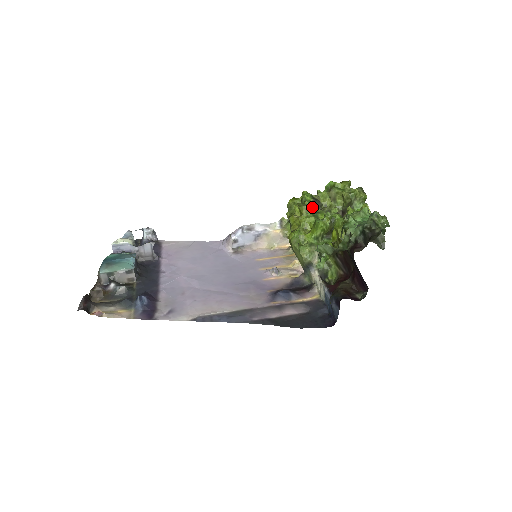
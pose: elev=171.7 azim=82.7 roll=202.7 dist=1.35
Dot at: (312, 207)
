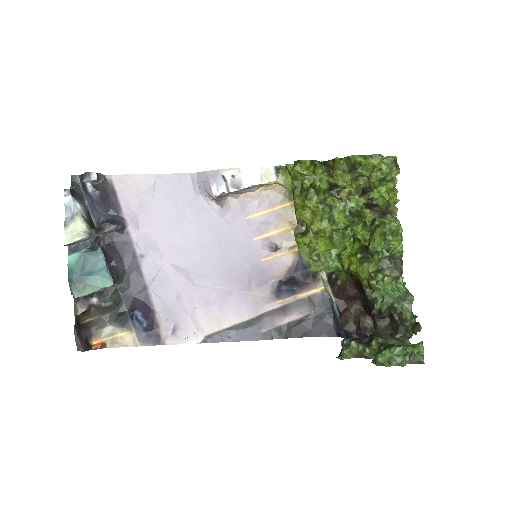
Dot at: (328, 202)
